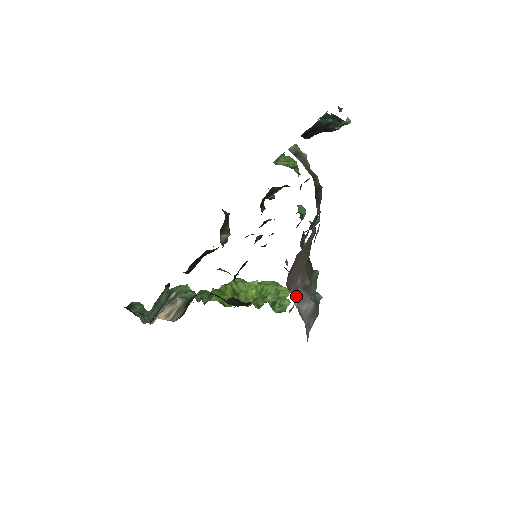
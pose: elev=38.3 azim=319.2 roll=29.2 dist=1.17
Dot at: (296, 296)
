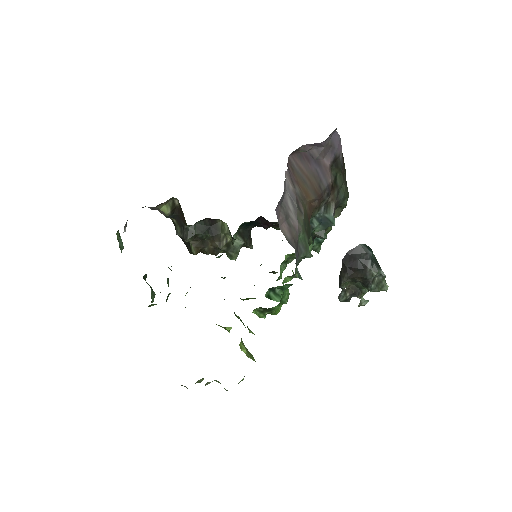
Dot at: (289, 181)
